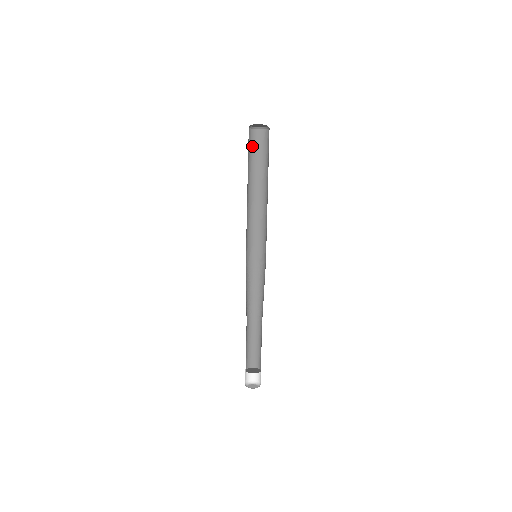
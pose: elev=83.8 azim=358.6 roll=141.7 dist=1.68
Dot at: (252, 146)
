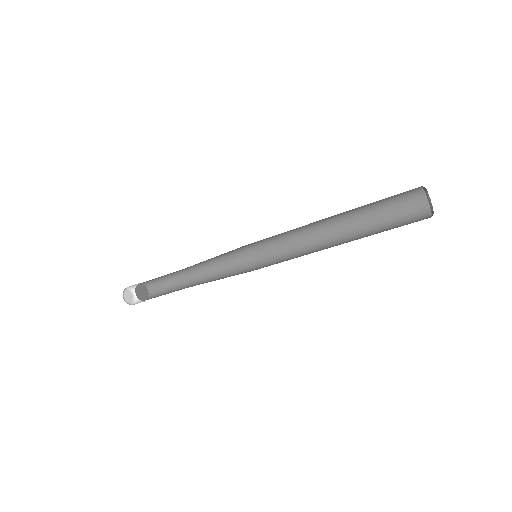
Dot at: (398, 198)
